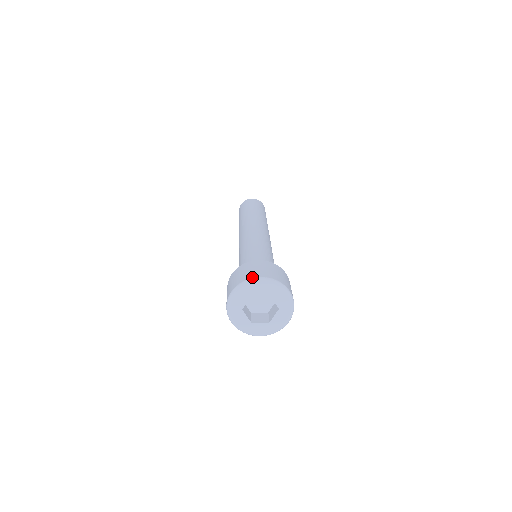
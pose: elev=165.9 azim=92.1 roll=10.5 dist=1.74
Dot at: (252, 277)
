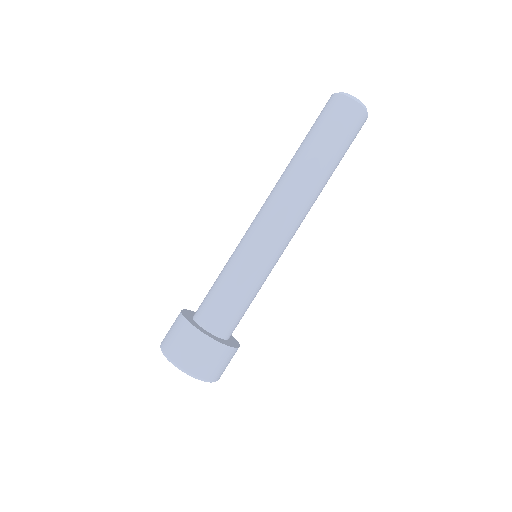
Dot at: (169, 357)
